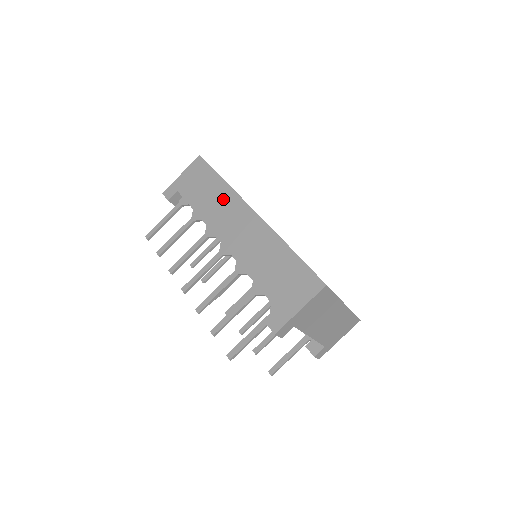
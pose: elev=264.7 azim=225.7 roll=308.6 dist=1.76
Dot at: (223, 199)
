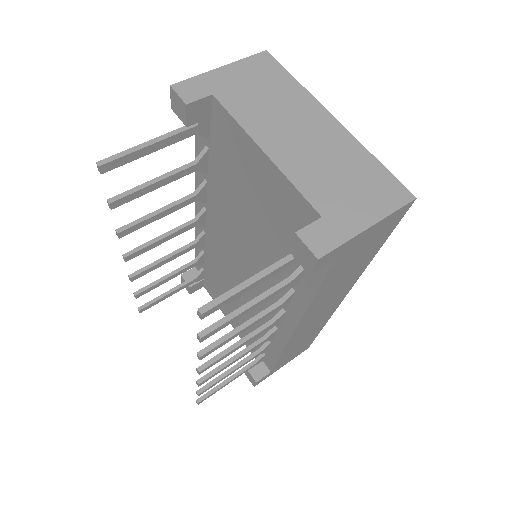
Dot at: occluded
